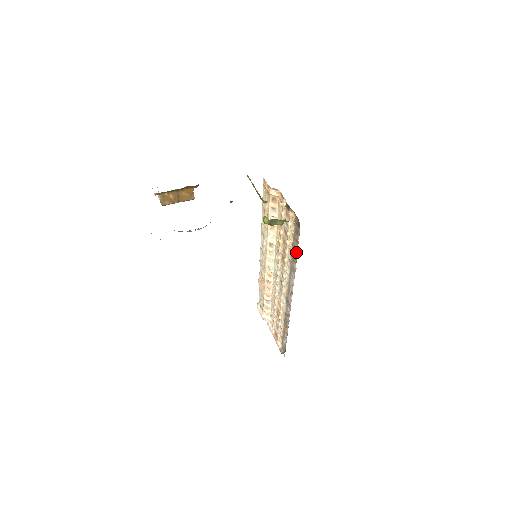
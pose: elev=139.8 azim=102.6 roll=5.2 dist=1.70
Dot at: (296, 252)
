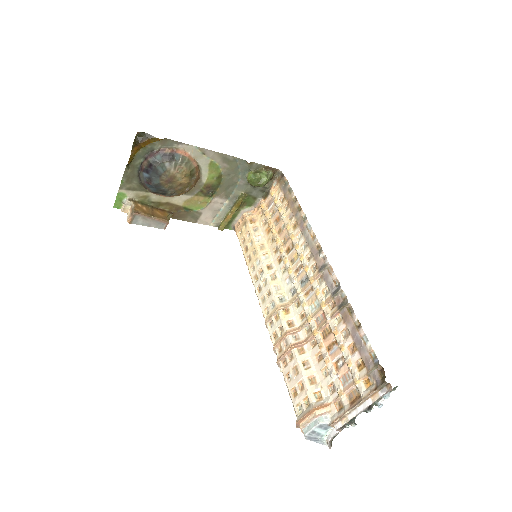
Dot at: (295, 202)
